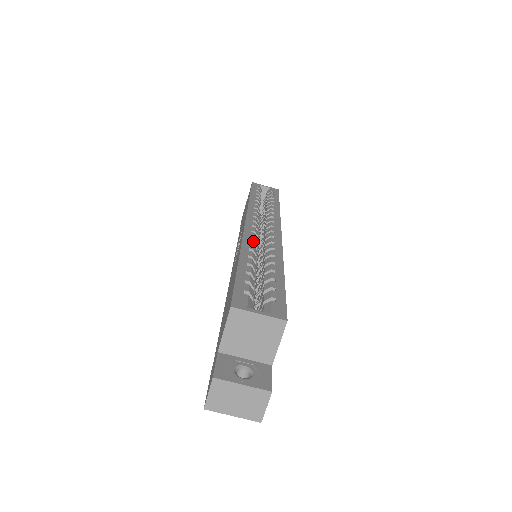
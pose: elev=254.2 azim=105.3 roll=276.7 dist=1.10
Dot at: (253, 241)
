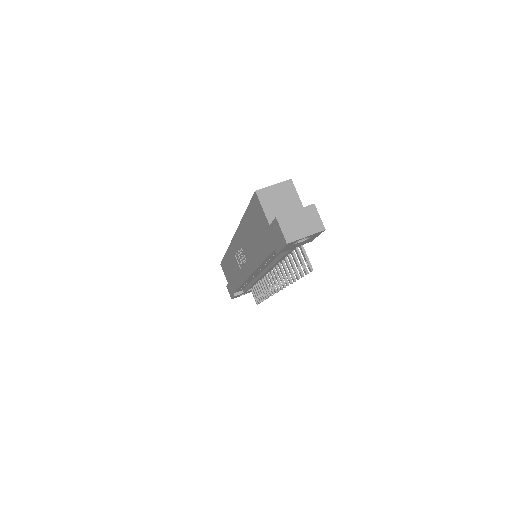
Dot at: occluded
